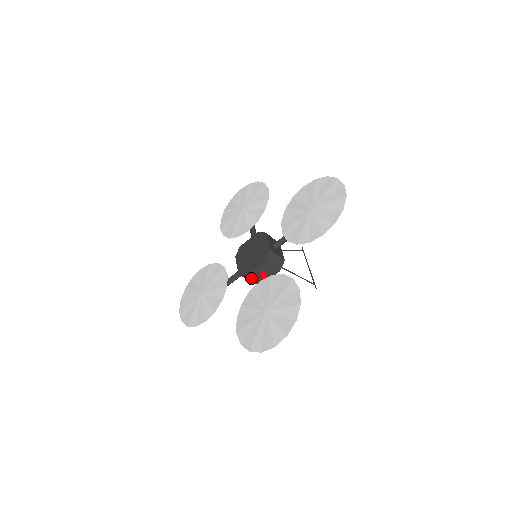
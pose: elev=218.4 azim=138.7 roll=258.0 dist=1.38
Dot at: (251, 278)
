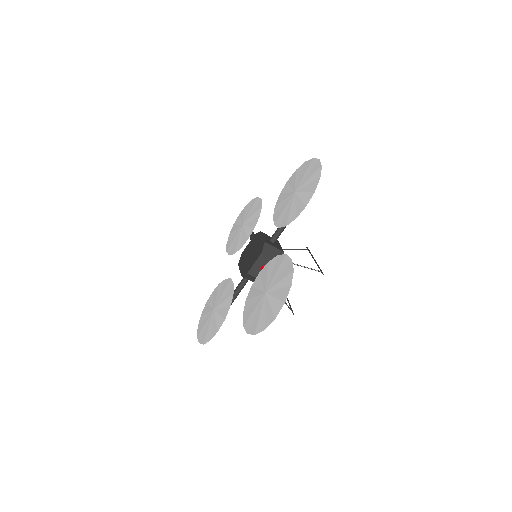
Dot at: (254, 276)
